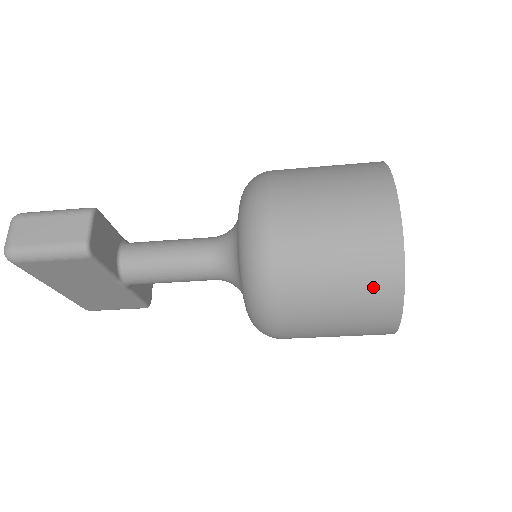
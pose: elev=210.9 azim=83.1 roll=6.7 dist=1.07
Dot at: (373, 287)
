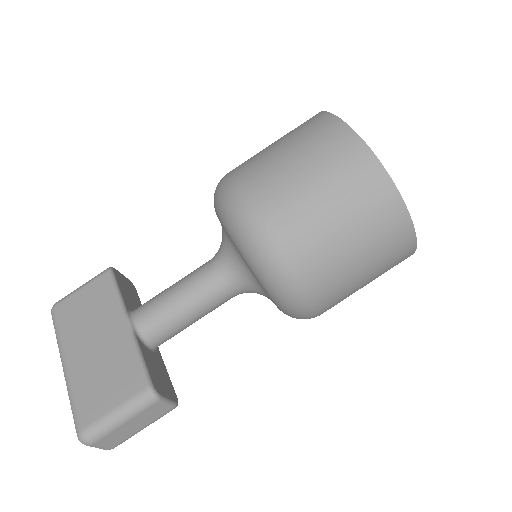
Dot at: occluded
